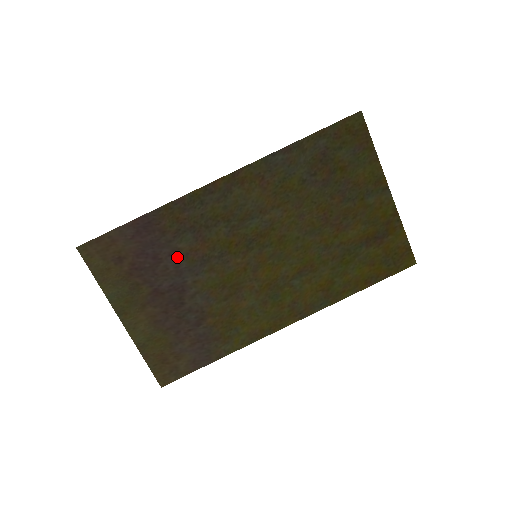
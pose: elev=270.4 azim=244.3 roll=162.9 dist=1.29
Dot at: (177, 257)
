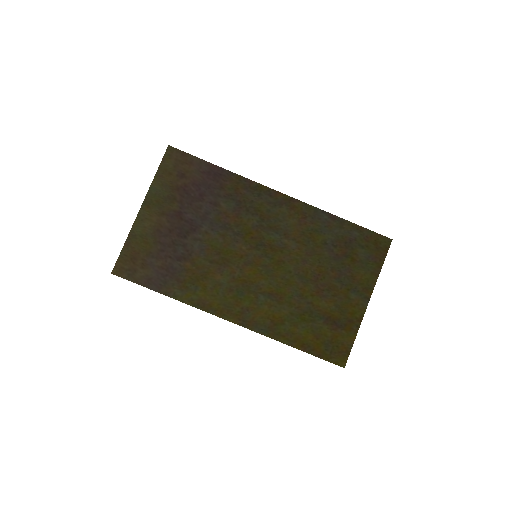
Dot at: (213, 208)
